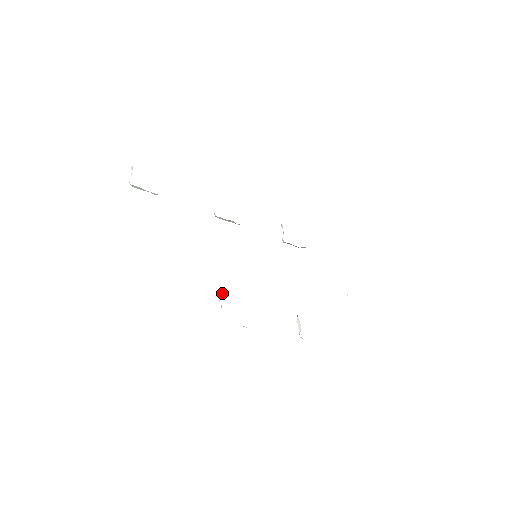
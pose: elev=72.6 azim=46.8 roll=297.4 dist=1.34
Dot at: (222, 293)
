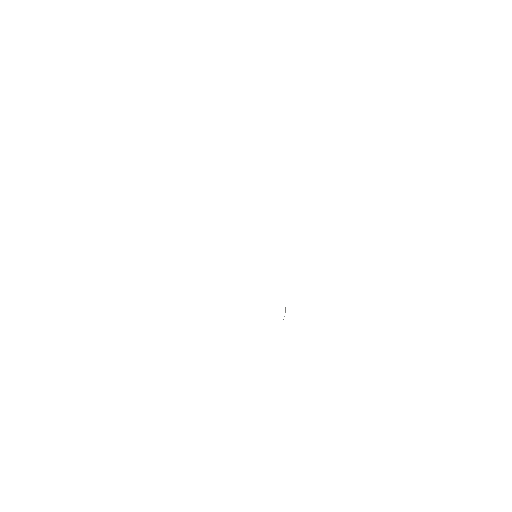
Dot at: occluded
